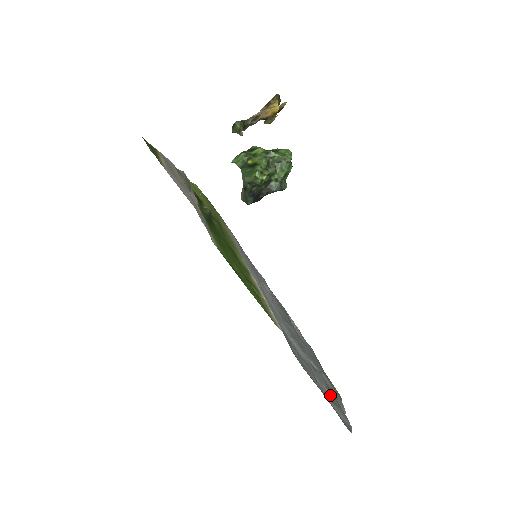
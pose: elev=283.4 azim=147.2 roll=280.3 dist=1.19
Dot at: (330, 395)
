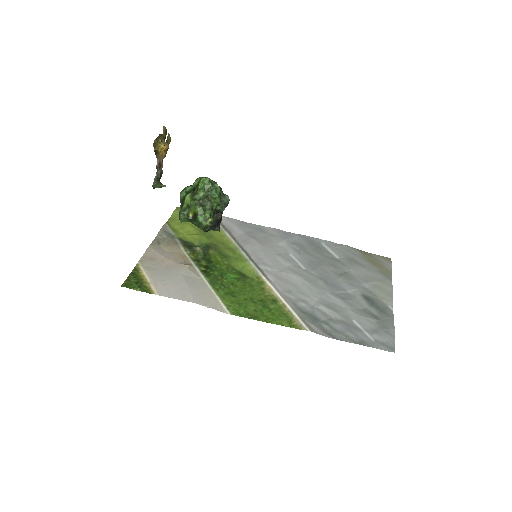
Dot at: (371, 320)
